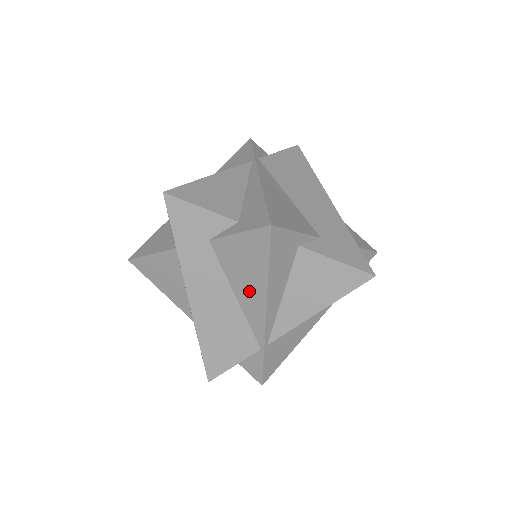
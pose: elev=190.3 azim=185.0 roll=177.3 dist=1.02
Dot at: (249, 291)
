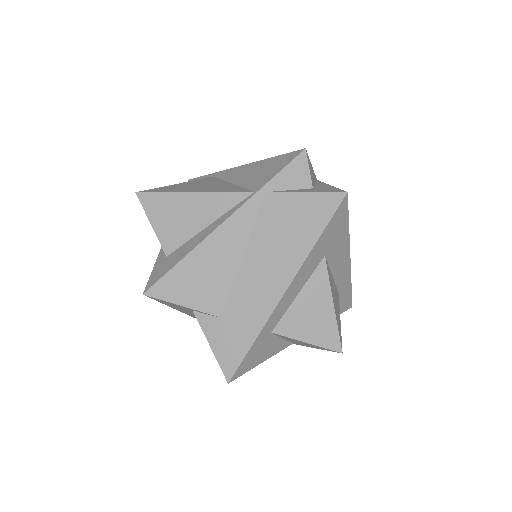
Dot at: occluded
